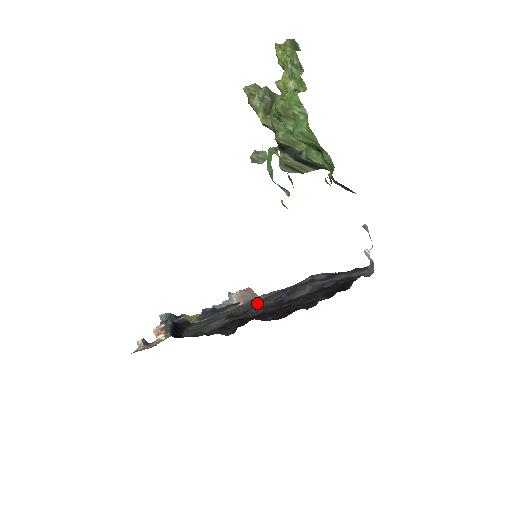
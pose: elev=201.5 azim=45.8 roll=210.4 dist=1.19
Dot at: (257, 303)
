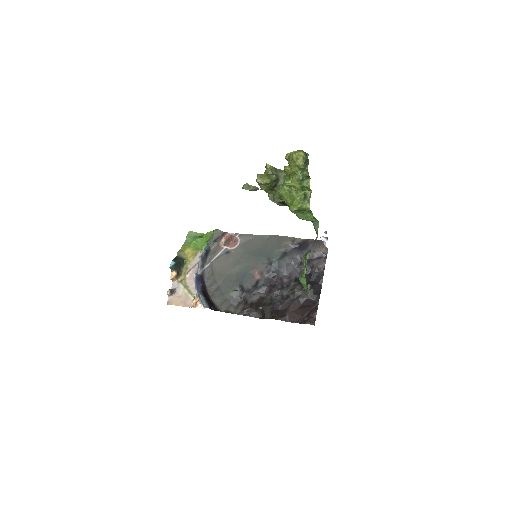
Dot at: (245, 258)
